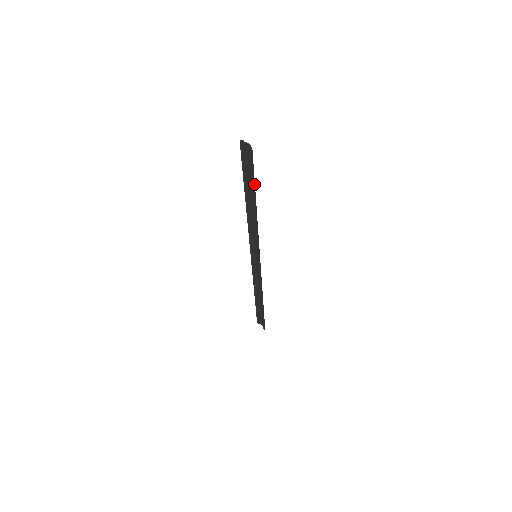
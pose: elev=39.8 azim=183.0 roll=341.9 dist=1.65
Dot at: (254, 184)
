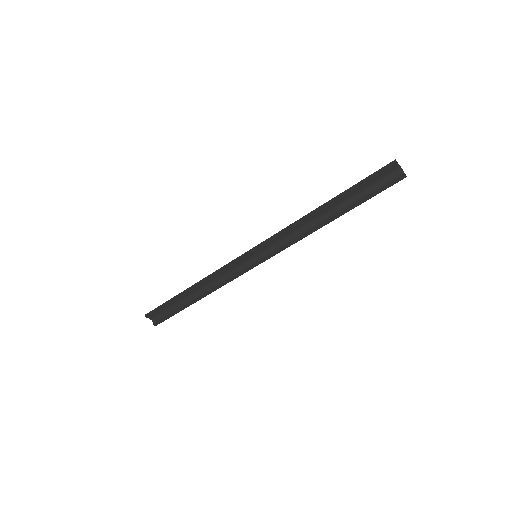
Dot at: (362, 201)
